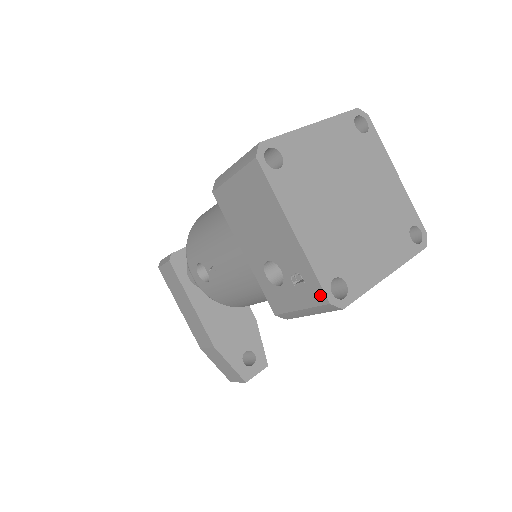
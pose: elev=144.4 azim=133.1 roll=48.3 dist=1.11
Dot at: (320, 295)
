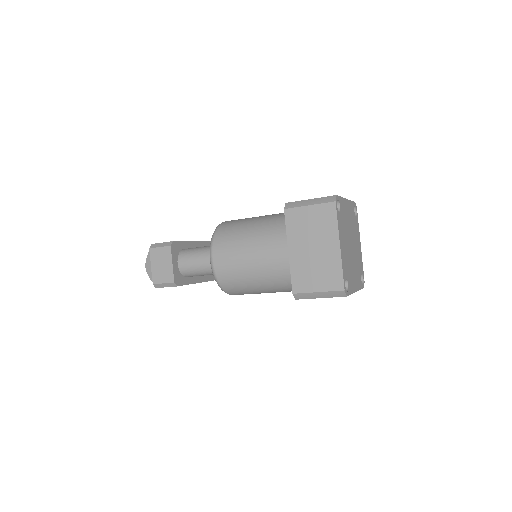
Dot at: occluded
